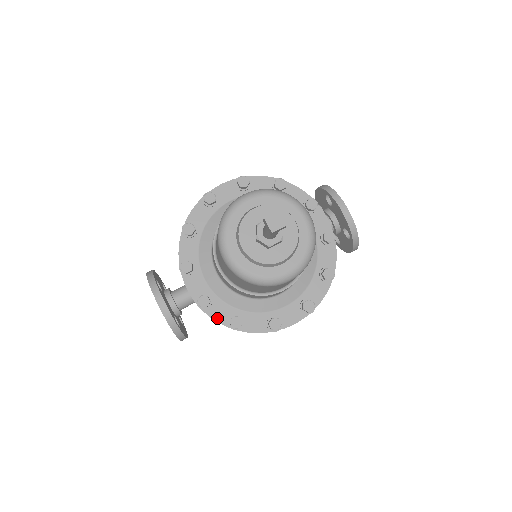
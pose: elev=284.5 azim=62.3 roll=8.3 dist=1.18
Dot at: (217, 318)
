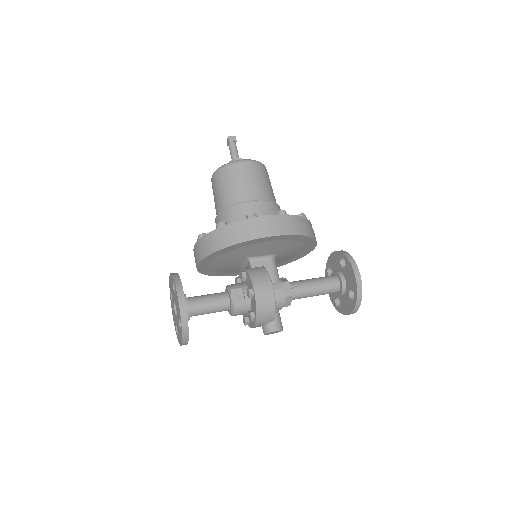
Dot at: (209, 234)
